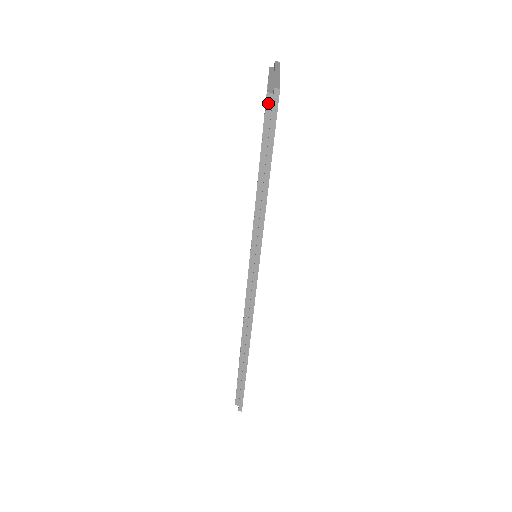
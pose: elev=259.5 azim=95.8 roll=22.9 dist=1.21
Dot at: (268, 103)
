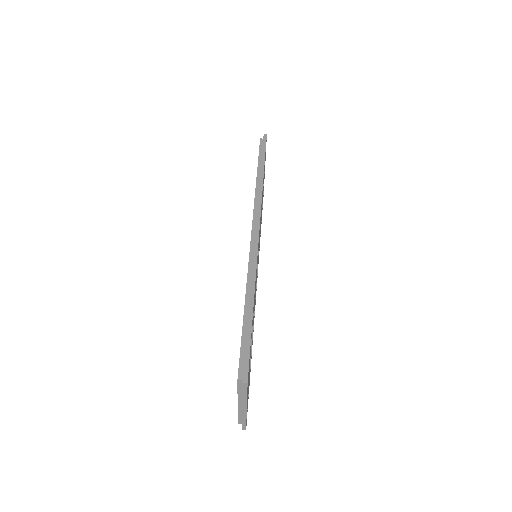
Dot at: (261, 142)
